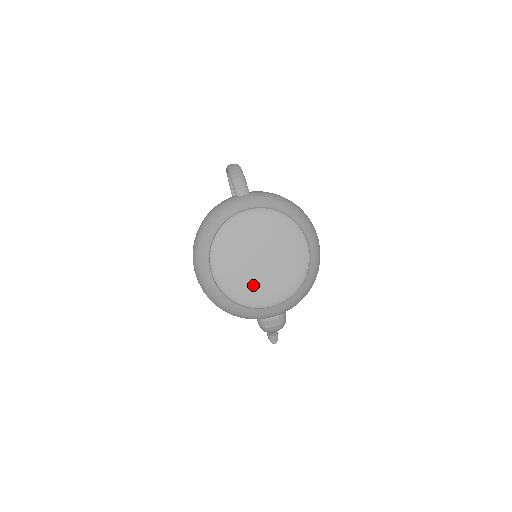
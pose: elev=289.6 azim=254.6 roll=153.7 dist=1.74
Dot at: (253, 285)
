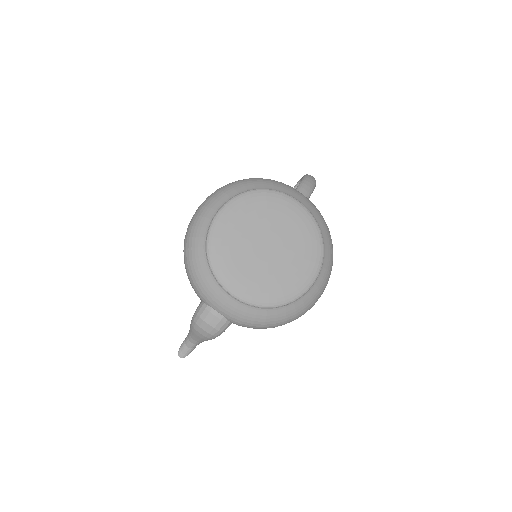
Dot at: (238, 259)
